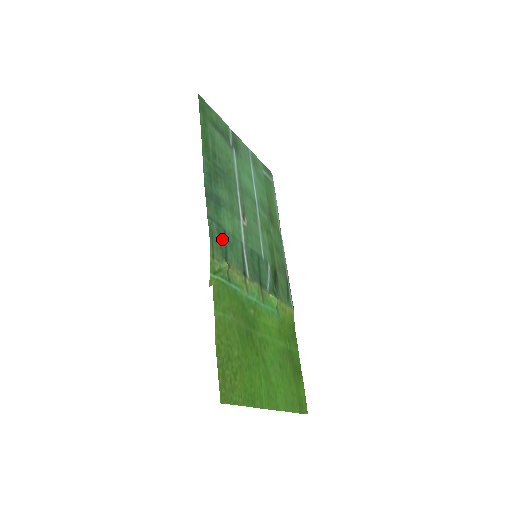
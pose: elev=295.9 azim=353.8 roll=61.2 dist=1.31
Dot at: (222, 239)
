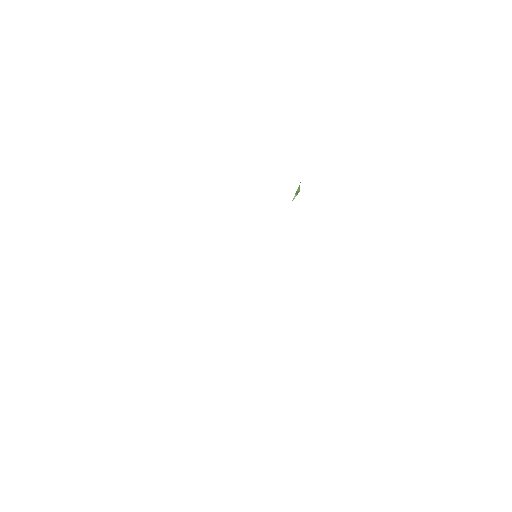
Dot at: occluded
